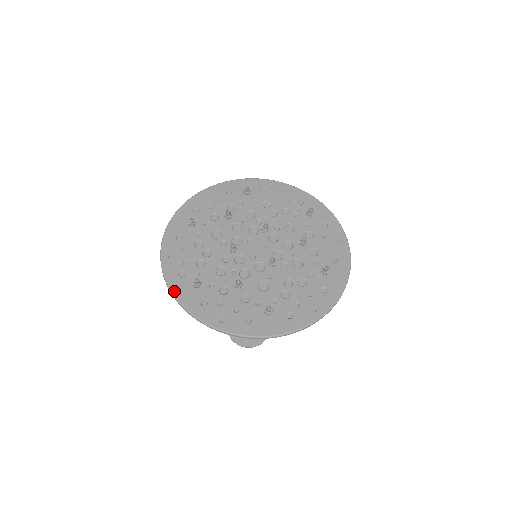
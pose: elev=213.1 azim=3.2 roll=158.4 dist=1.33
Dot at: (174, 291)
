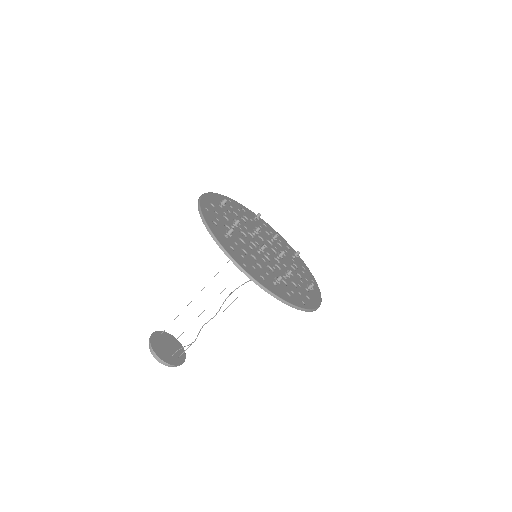
Dot at: (211, 193)
